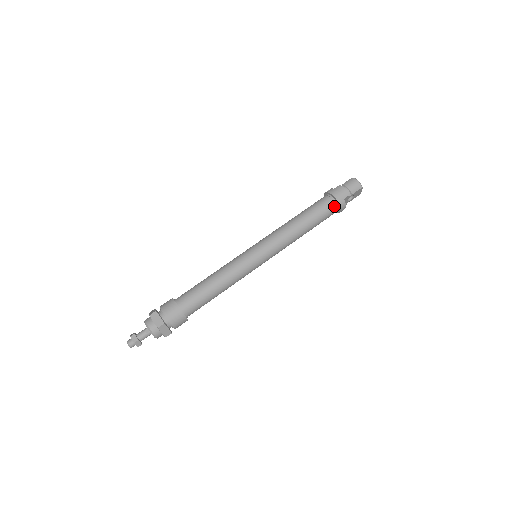
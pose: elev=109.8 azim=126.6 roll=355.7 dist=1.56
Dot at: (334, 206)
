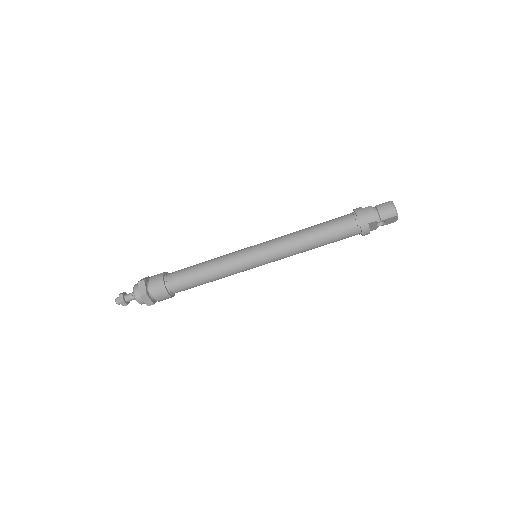
Dot at: (355, 228)
